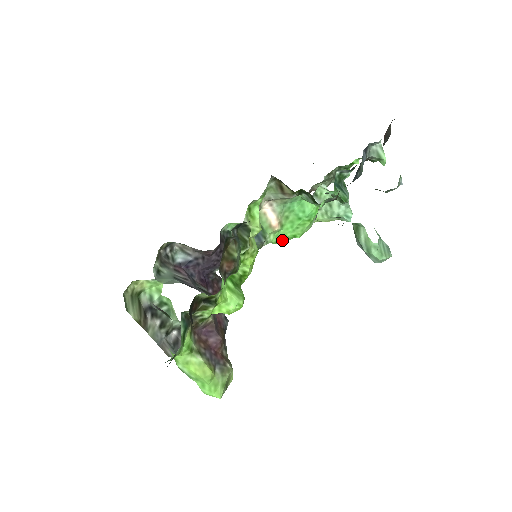
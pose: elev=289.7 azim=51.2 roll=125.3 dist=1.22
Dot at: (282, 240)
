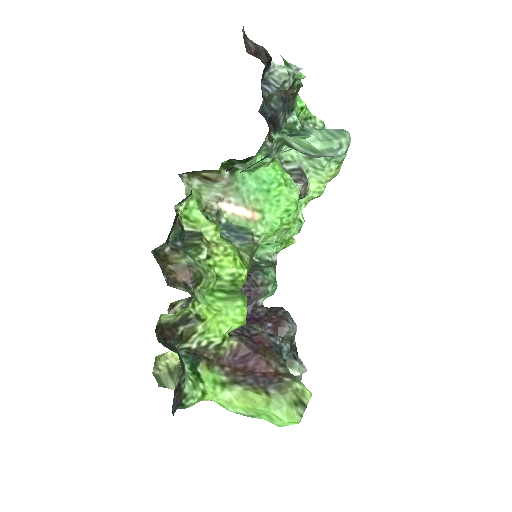
Dot at: (277, 224)
